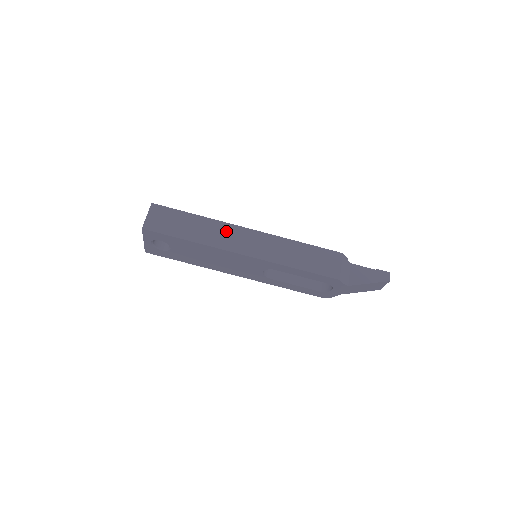
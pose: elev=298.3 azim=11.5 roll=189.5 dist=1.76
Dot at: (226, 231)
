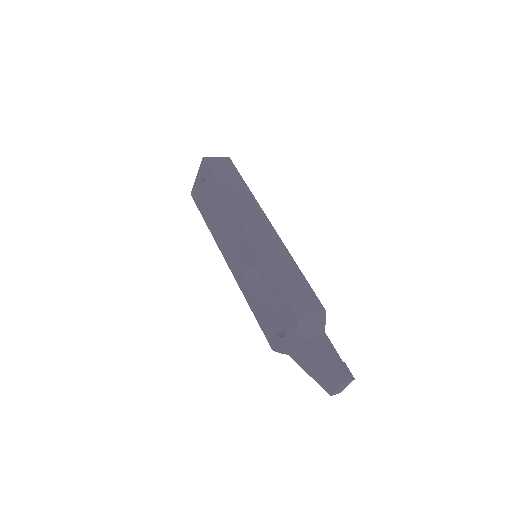
Dot at: (254, 209)
